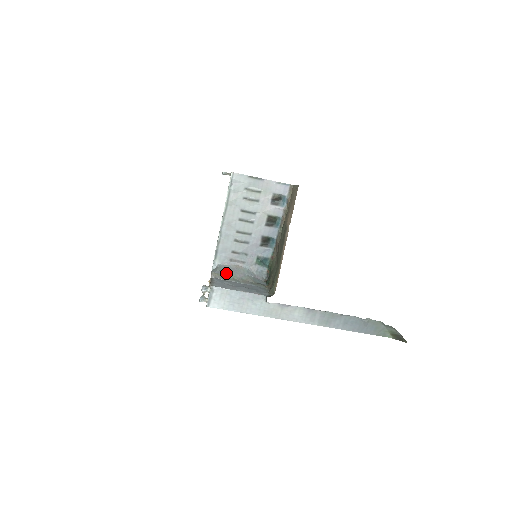
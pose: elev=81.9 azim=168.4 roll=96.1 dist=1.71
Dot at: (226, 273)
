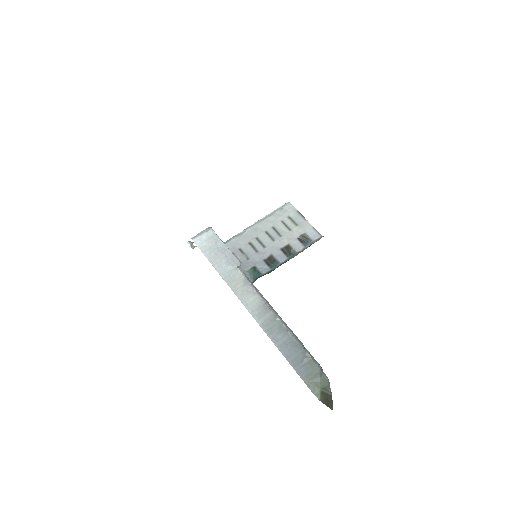
Dot at: occluded
